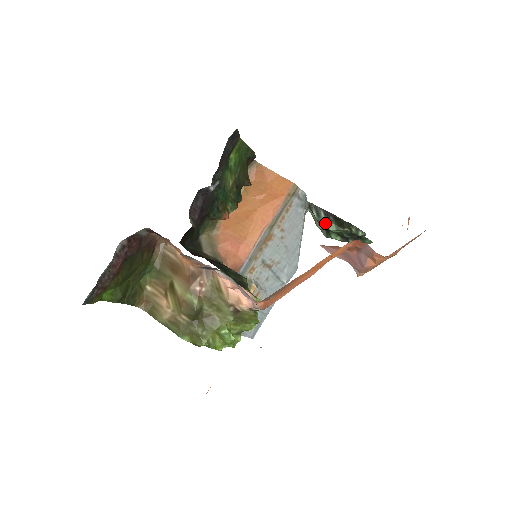
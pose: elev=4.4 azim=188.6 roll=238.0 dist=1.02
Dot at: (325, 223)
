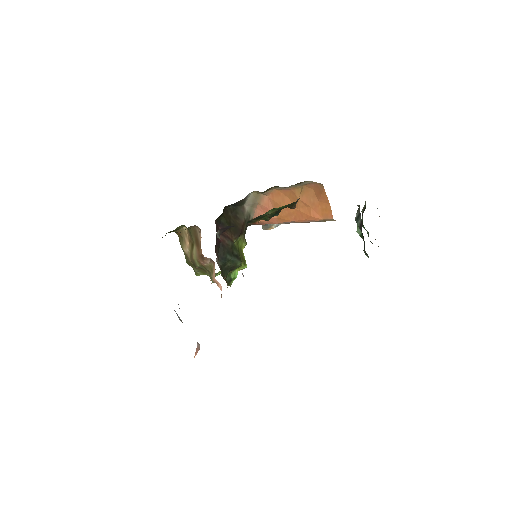
Dot at: (357, 226)
